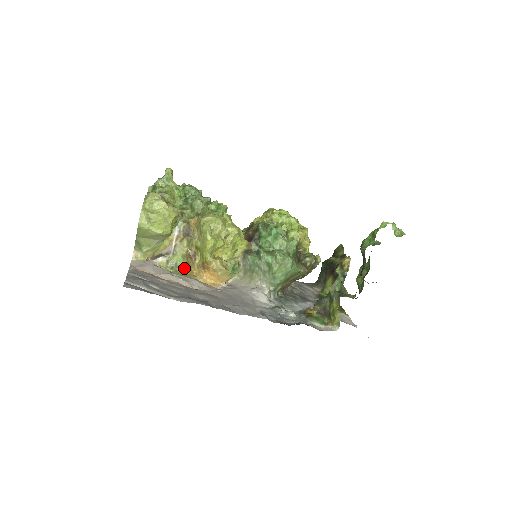
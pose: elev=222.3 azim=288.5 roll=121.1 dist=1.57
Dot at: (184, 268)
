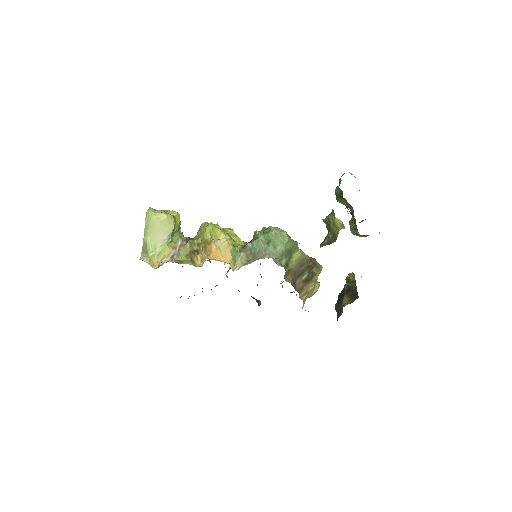
Dot at: (188, 263)
